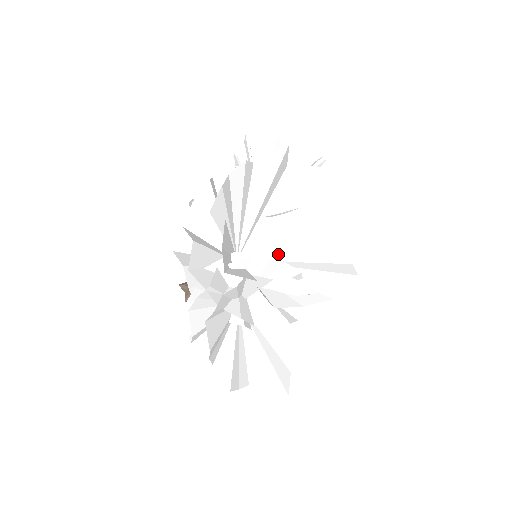
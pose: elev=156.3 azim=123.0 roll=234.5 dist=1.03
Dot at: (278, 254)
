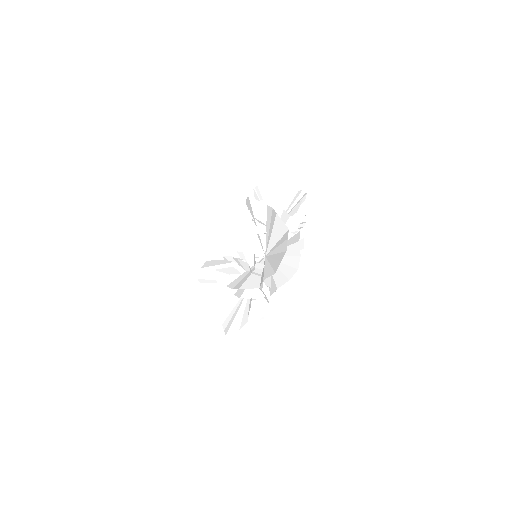
Dot at: (270, 258)
